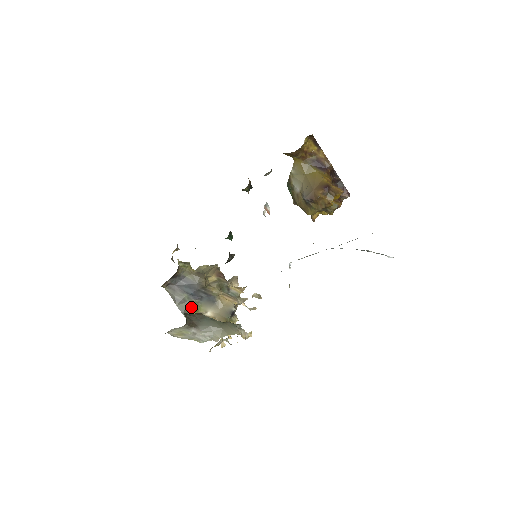
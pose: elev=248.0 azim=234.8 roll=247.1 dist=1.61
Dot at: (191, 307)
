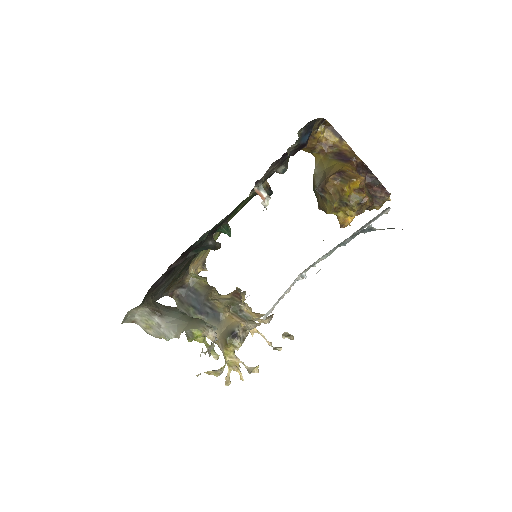
Dot at: occluded
